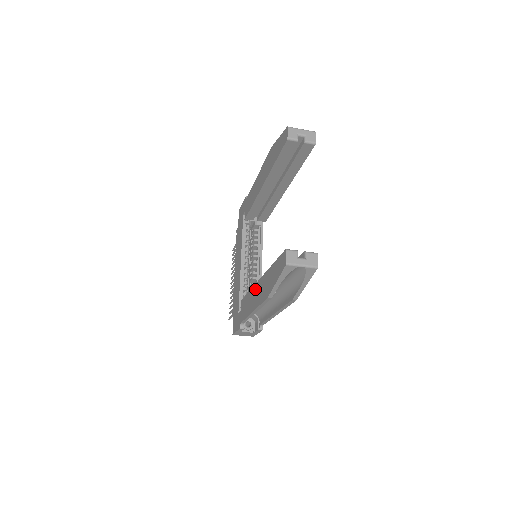
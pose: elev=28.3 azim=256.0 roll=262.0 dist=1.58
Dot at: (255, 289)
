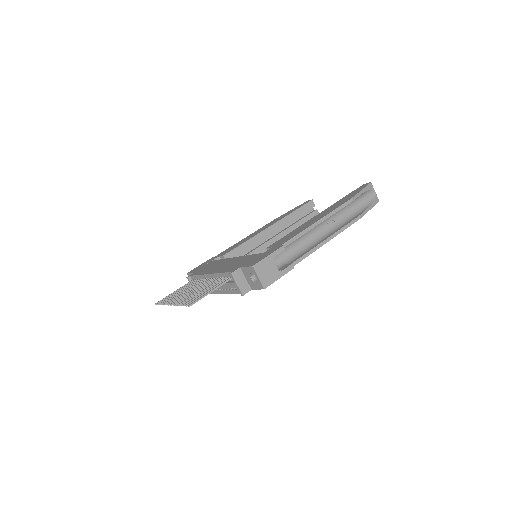
Dot at: (313, 218)
